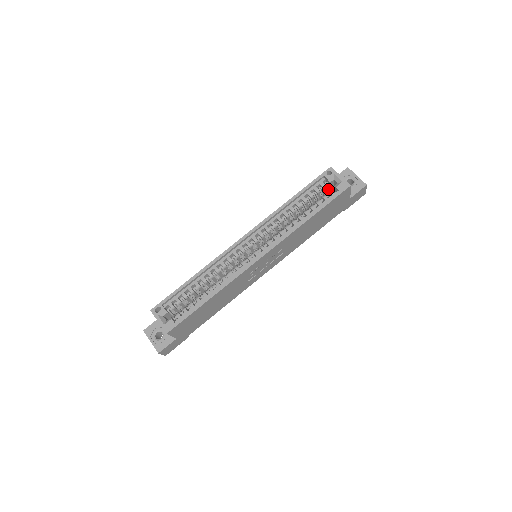
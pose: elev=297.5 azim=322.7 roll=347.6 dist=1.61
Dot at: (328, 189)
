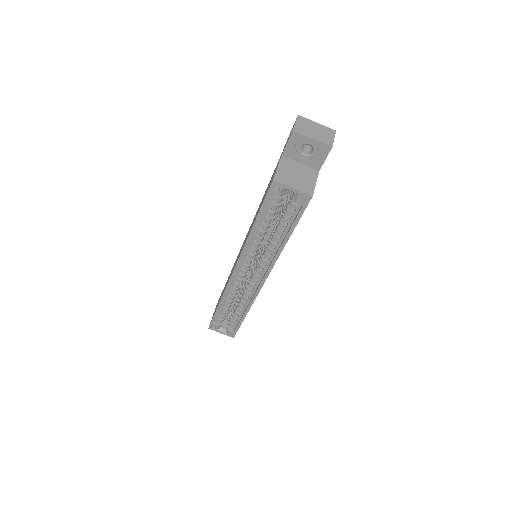
Dot at: (286, 193)
